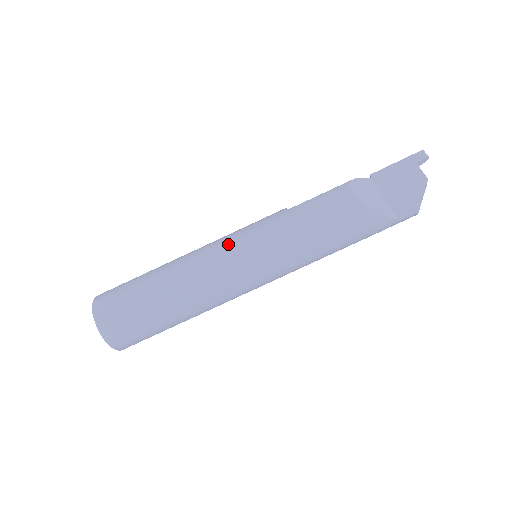
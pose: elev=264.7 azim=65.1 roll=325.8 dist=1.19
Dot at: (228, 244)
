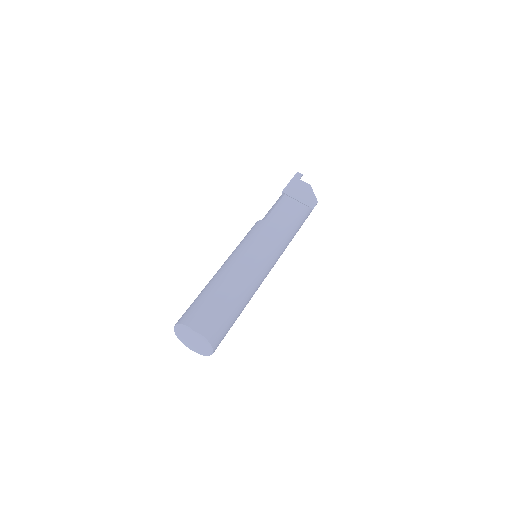
Dot at: (249, 250)
